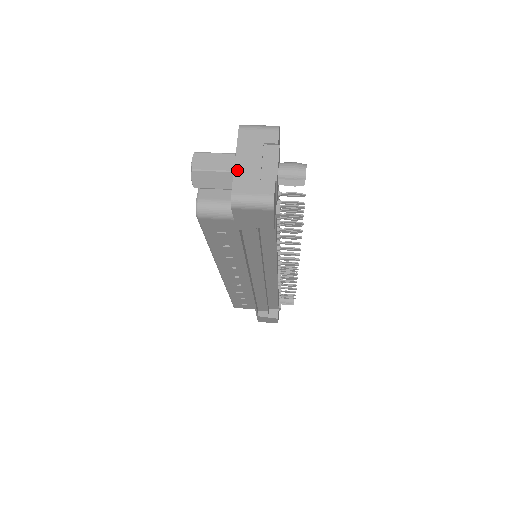
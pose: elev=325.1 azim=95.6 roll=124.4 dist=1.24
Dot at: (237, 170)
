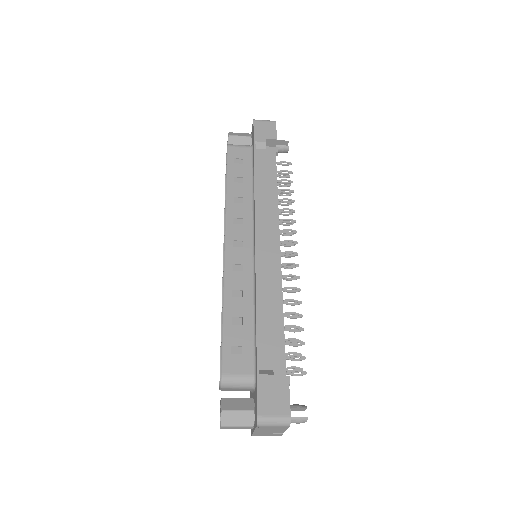
Dot at: occluded
